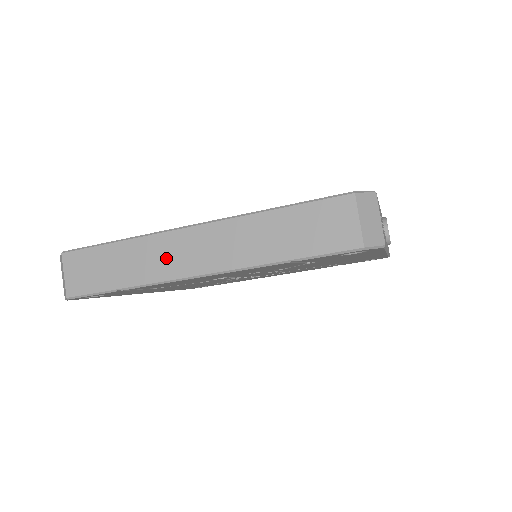
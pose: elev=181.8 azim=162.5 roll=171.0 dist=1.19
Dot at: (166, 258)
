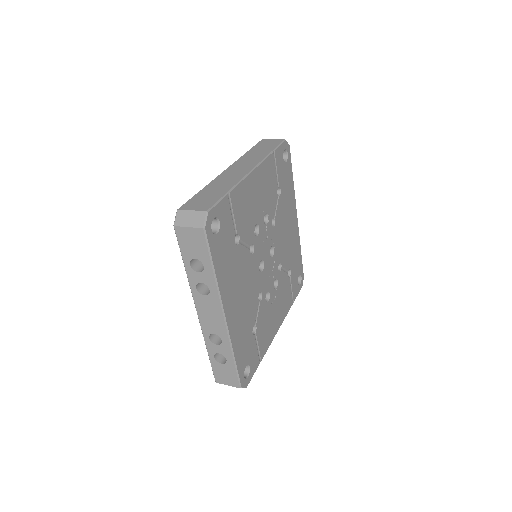
Dot at: (231, 177)
